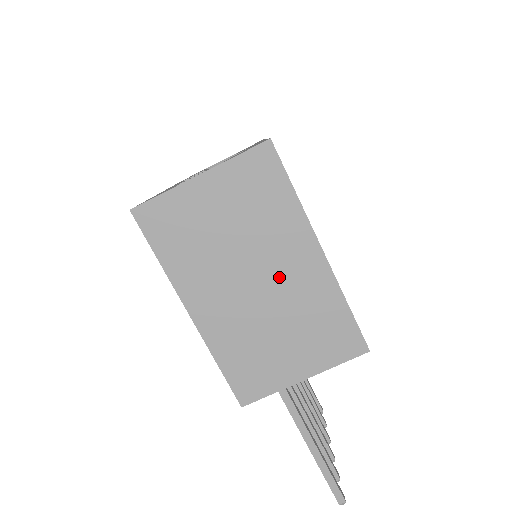
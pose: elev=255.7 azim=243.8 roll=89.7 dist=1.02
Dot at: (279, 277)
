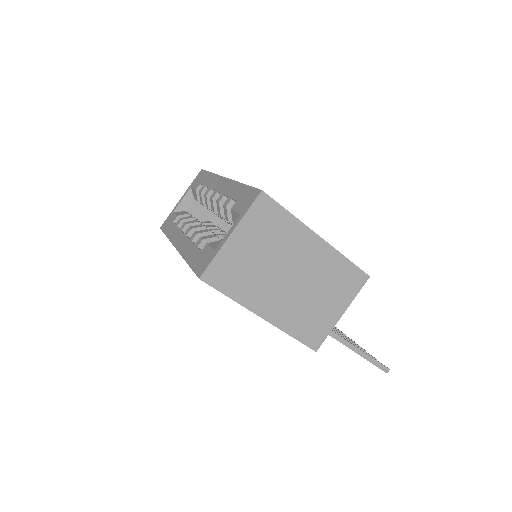
Dot at: (303, 266)
